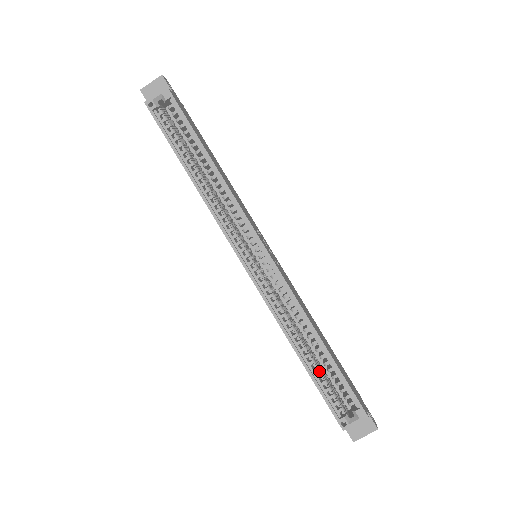
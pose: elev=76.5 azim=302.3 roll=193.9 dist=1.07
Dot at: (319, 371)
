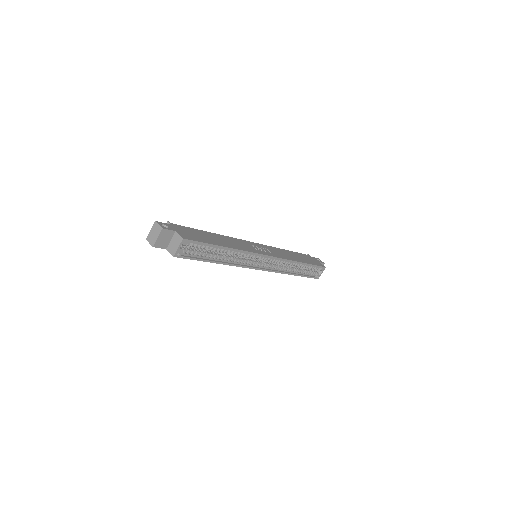
Dot at: occluded
